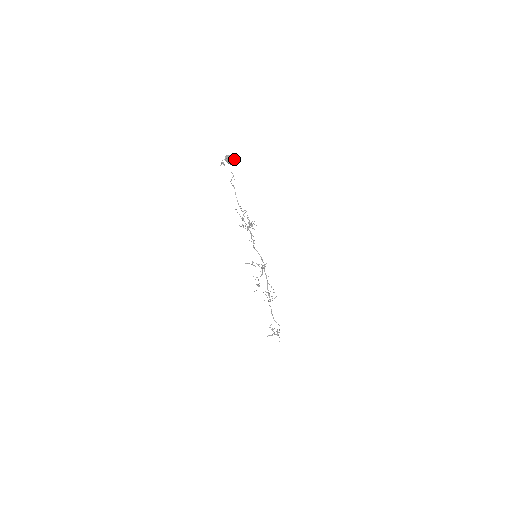
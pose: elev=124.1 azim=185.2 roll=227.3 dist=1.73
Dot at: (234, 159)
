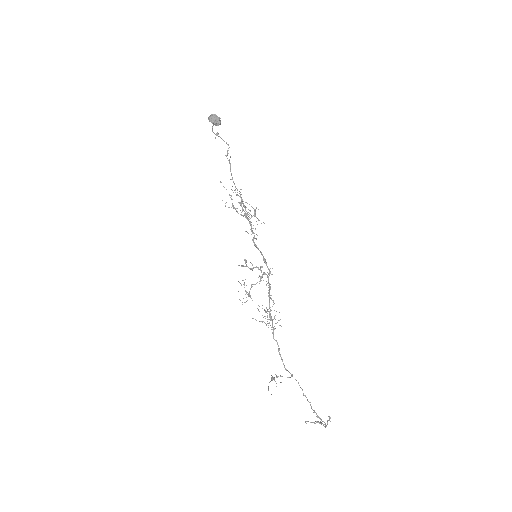
Dot at: (219, 118)
